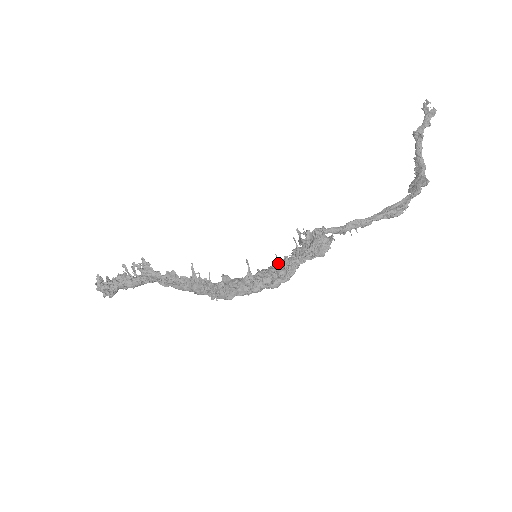
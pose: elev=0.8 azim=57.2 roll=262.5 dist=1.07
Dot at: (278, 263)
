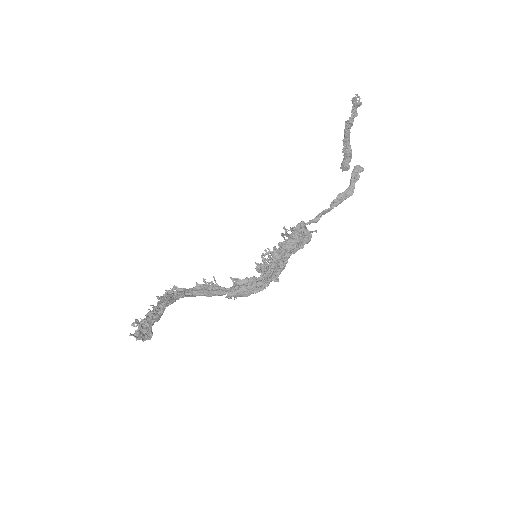
Dot at: (273, 256)
